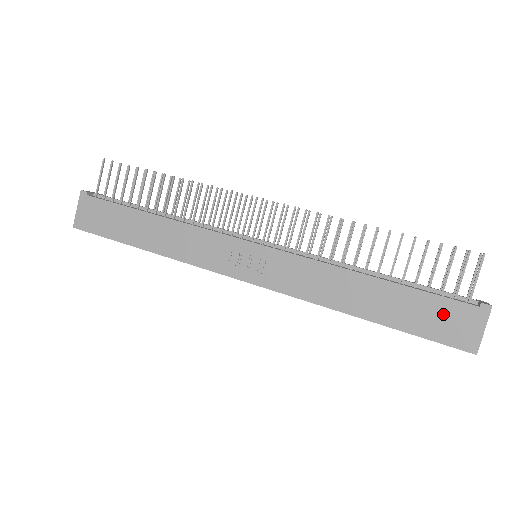
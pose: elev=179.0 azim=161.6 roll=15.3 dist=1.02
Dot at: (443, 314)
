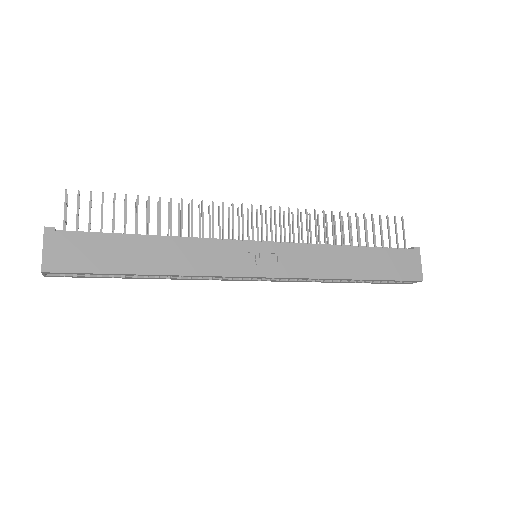
Dot at: (398, 260)
